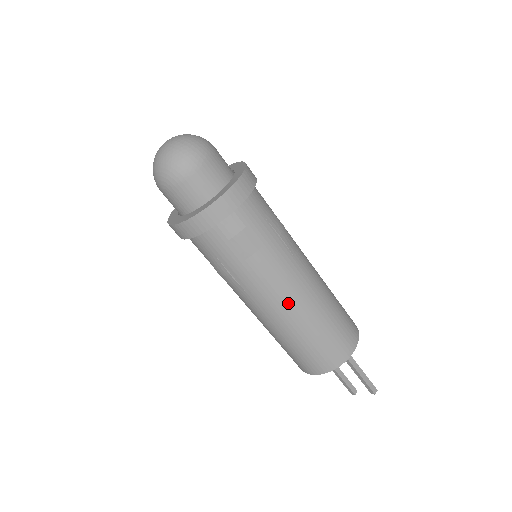
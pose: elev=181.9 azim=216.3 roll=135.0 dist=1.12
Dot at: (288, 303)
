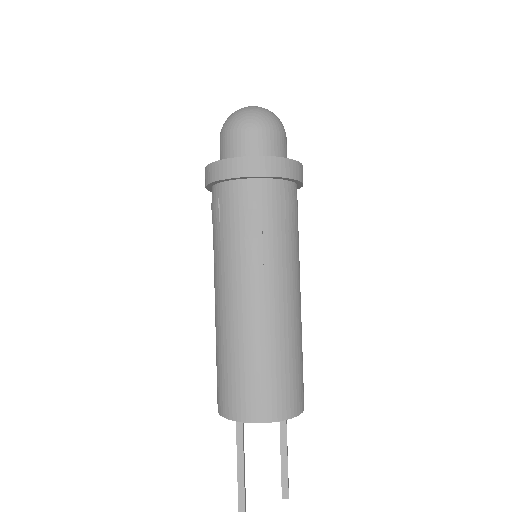
Dot at: (292, 302)
